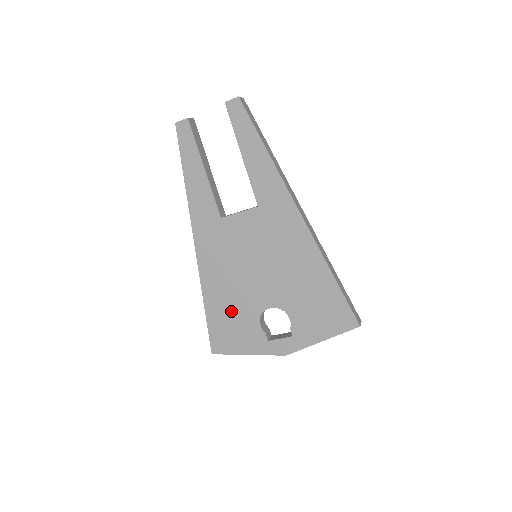
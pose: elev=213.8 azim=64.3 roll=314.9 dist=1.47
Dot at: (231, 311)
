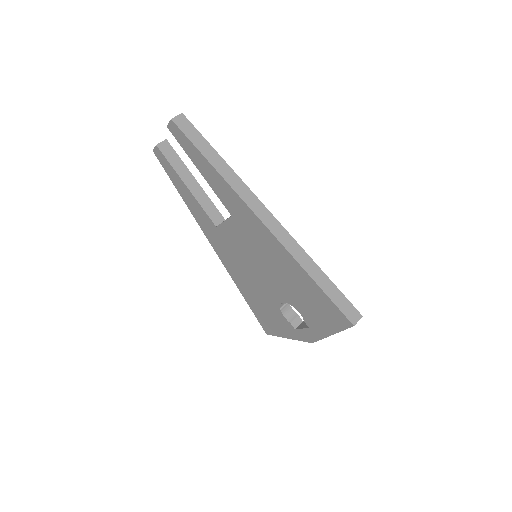
Dot at: (260, 303)
